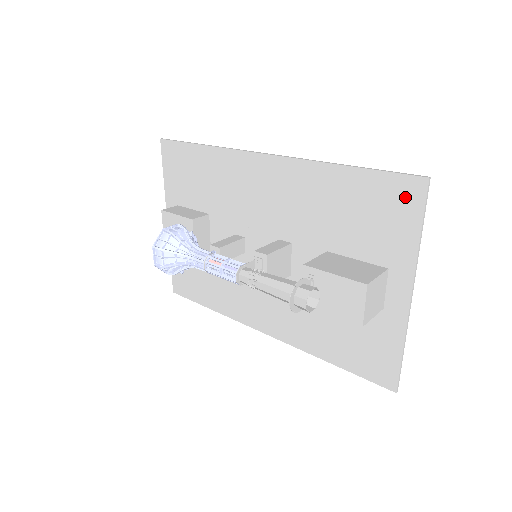
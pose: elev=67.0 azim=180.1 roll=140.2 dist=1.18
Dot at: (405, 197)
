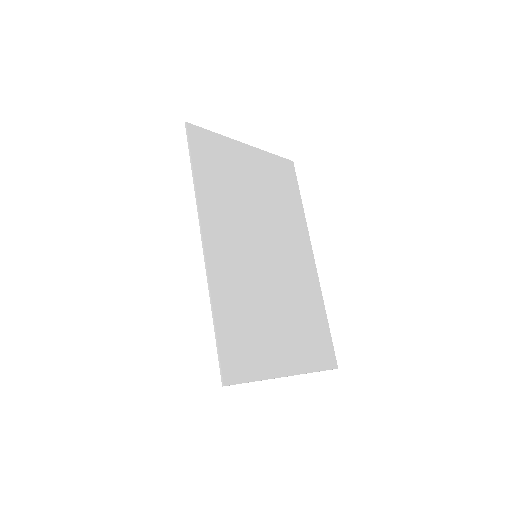
Dot at: (233, 369)
